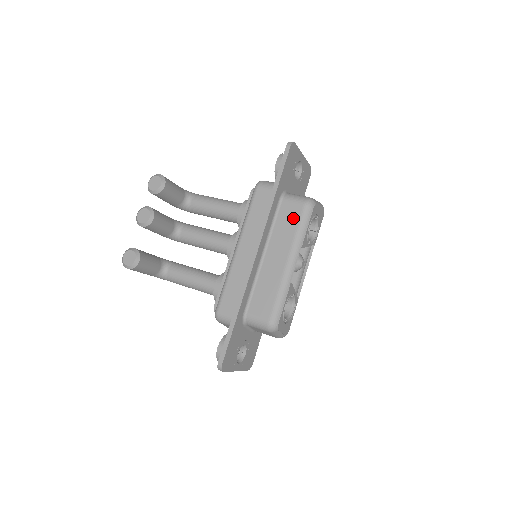
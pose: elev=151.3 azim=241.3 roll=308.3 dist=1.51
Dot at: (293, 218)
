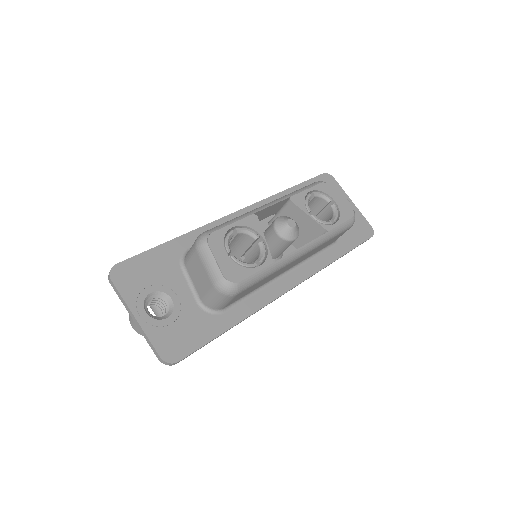
Dot at: occluded
